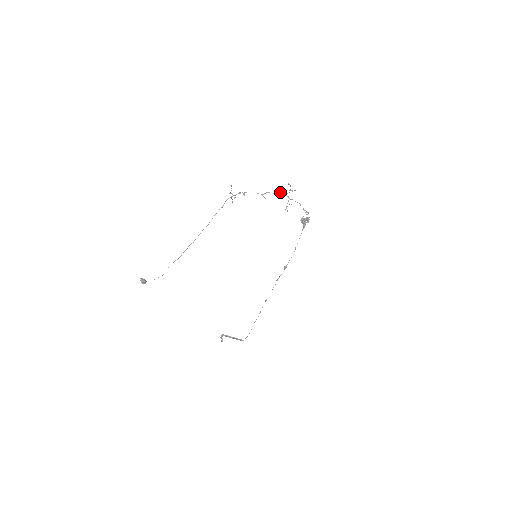
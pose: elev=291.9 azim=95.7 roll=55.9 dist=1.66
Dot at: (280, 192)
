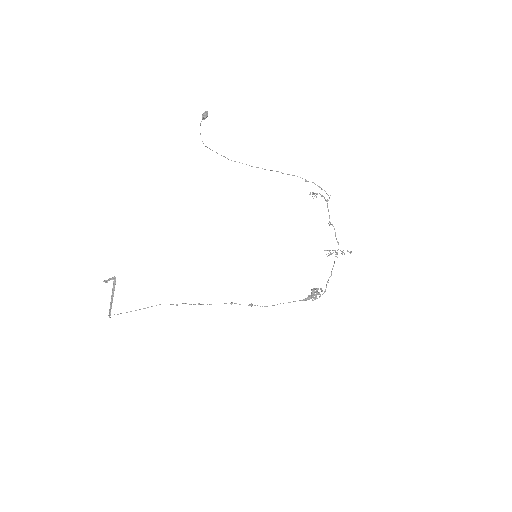
Dot at: (338, 242)
